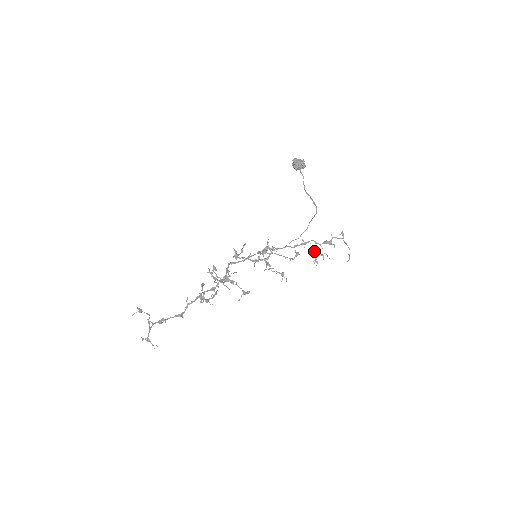
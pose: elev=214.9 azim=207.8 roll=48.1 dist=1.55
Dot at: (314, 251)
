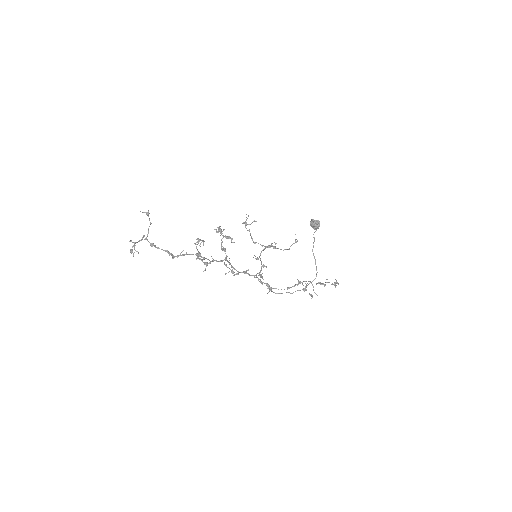
Dot at: (306, 285)
